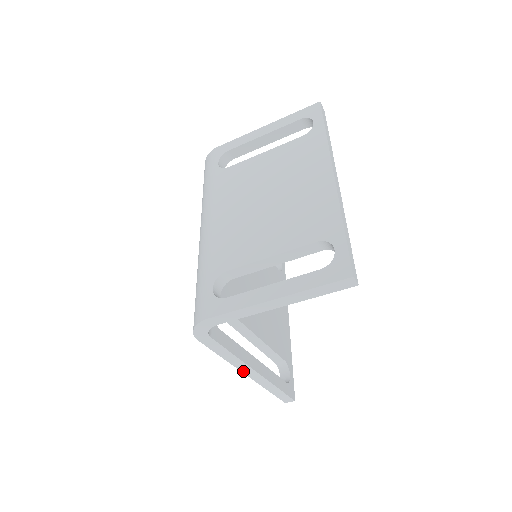
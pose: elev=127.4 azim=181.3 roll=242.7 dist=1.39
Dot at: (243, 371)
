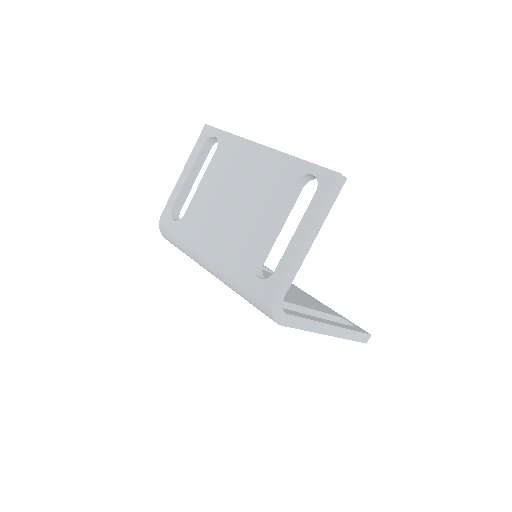
Dot at: (324, 333)
